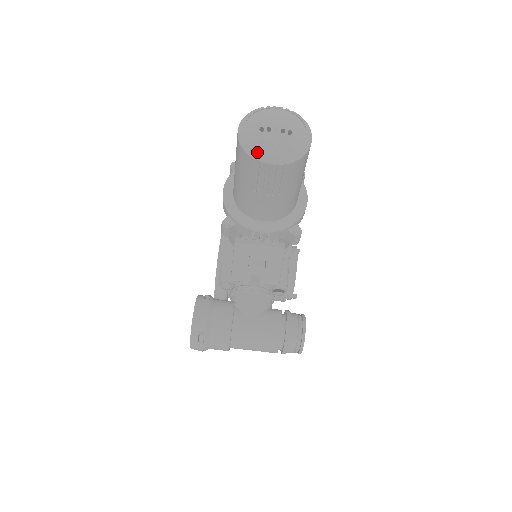
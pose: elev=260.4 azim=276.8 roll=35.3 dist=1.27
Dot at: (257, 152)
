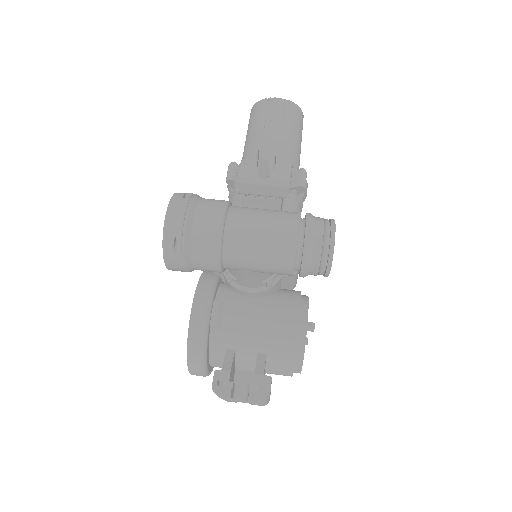
Dot at: (266, 99)
